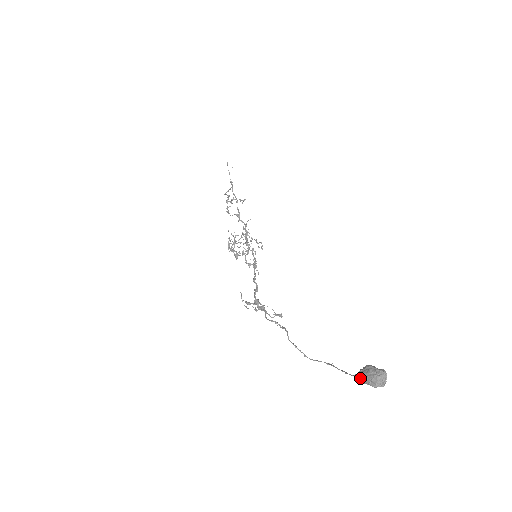
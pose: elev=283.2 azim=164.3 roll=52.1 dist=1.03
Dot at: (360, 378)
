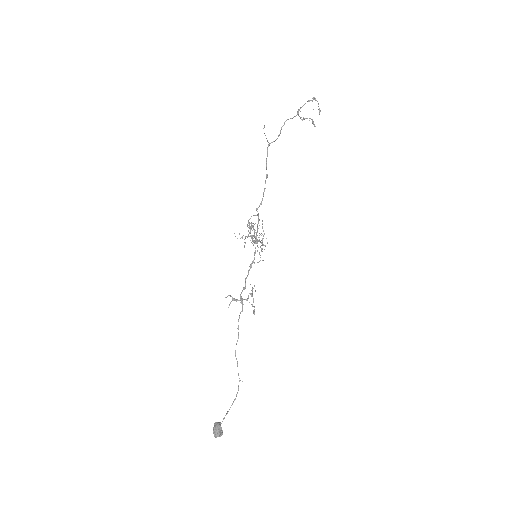
Dot at: (215, 425)
